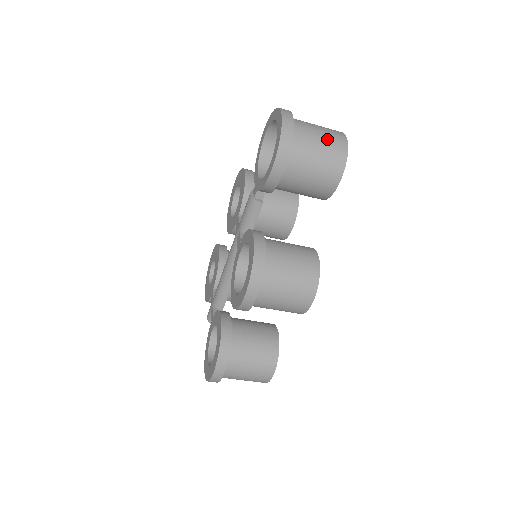
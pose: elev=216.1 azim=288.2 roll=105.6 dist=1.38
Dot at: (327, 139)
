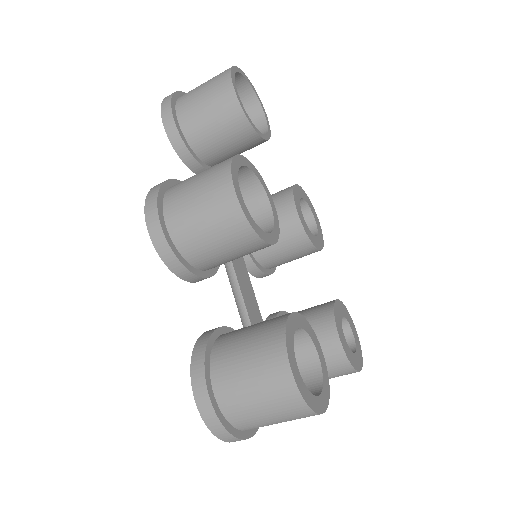
Dot at: occluded
